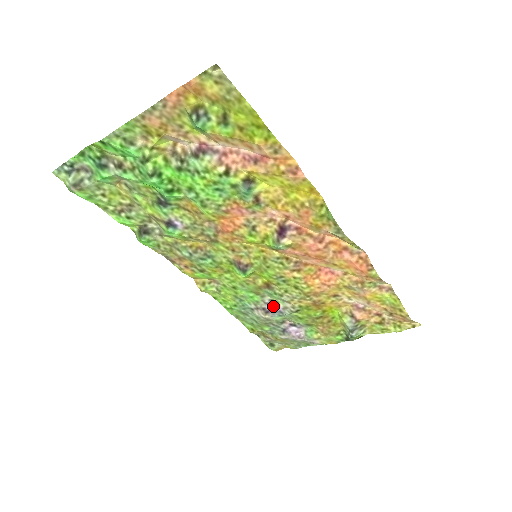
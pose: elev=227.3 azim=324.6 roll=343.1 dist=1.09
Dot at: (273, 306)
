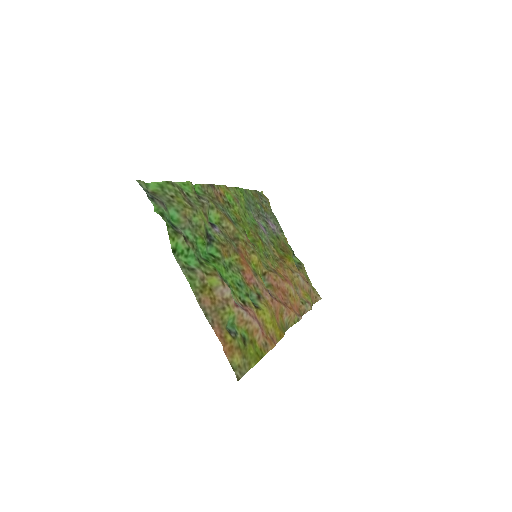
Dot at: (263, 228)
